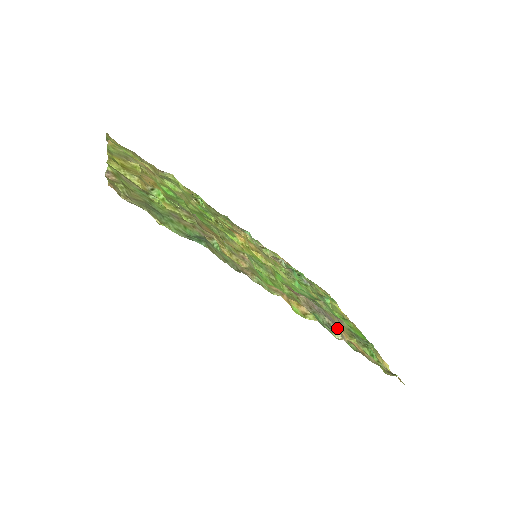
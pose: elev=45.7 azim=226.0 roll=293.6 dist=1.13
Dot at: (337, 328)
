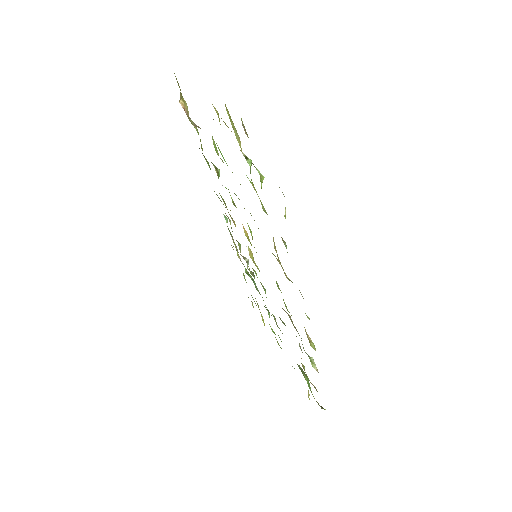
Dot at: occluded
